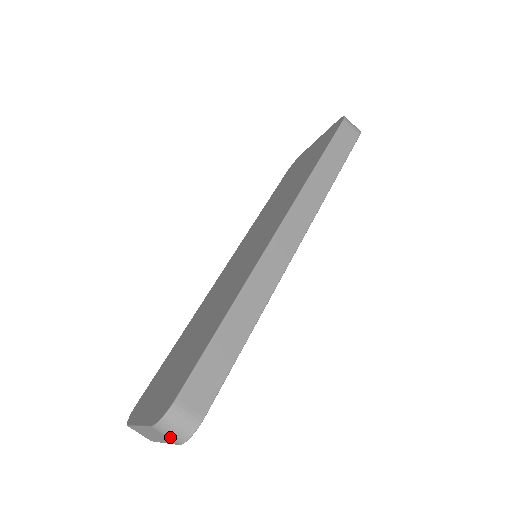
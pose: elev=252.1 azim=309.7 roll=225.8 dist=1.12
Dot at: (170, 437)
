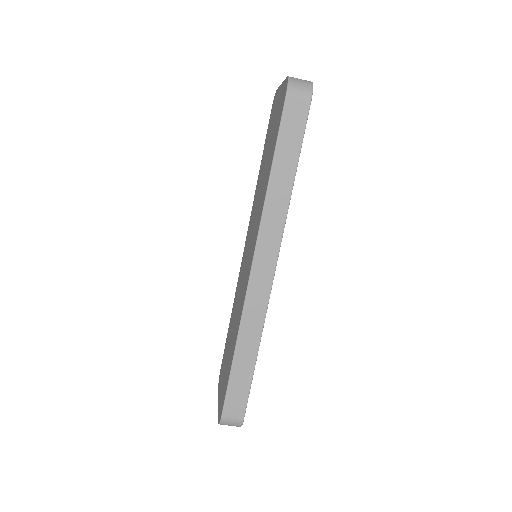
Dot at: occluded
